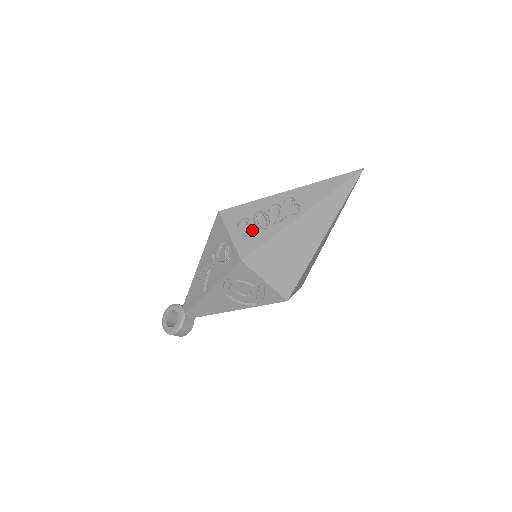
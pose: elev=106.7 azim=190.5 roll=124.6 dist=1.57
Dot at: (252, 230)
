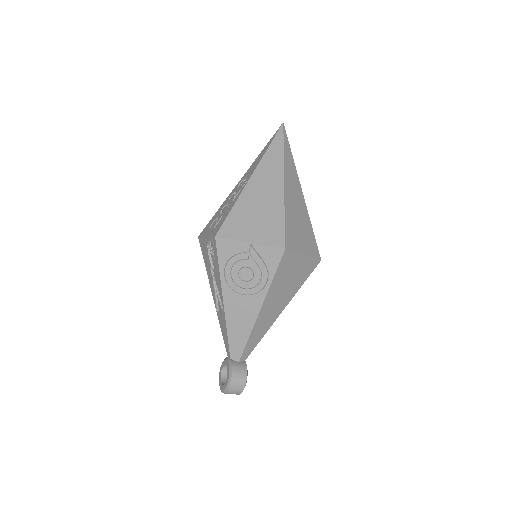
Dot at: (220, 218)
